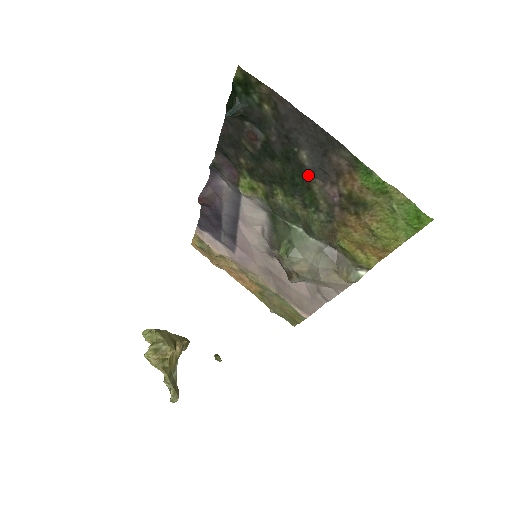
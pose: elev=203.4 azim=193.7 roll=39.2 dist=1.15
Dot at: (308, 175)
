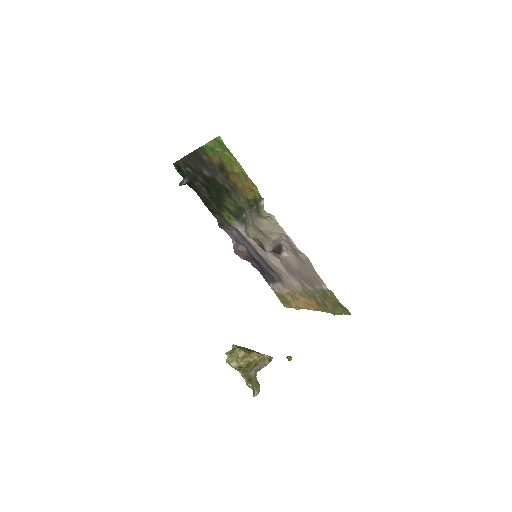
Dot at: (215, 180)
